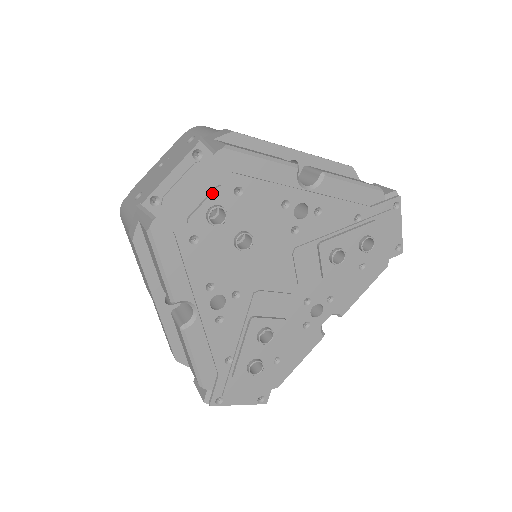
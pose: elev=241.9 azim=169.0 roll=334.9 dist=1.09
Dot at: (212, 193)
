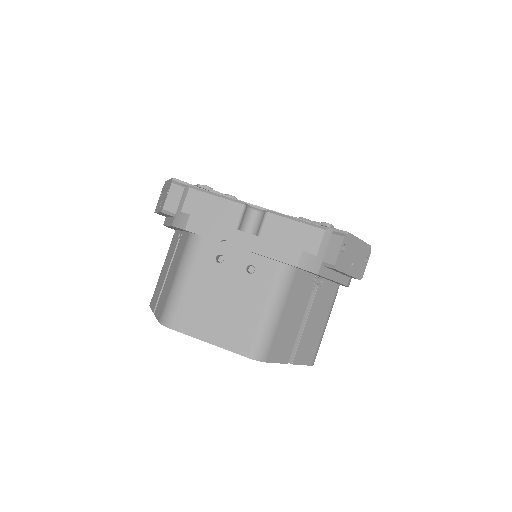
Dot at: occluded
